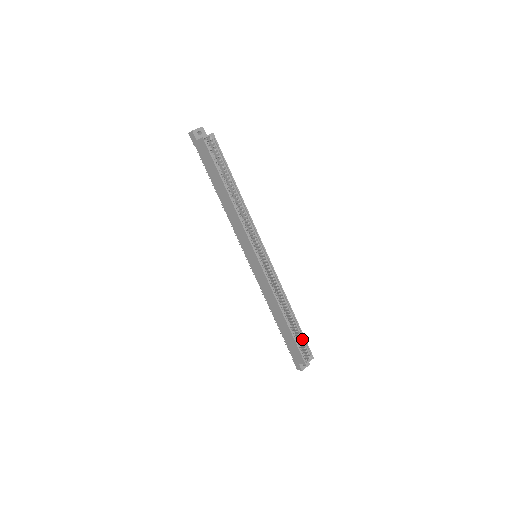
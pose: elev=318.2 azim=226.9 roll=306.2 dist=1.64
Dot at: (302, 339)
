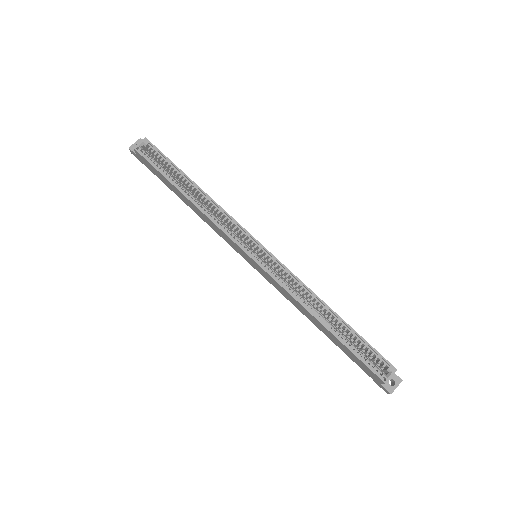
Dot at: (365, 346)
